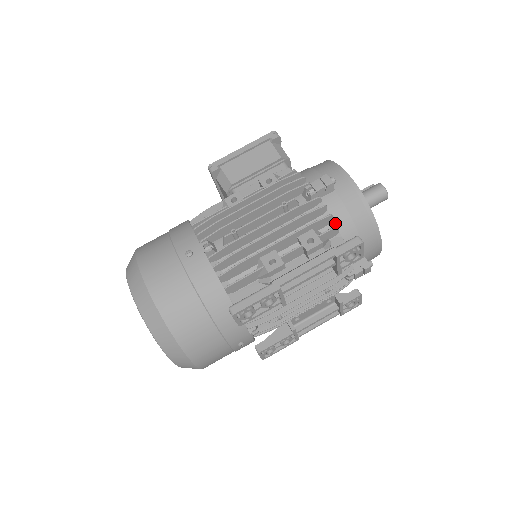
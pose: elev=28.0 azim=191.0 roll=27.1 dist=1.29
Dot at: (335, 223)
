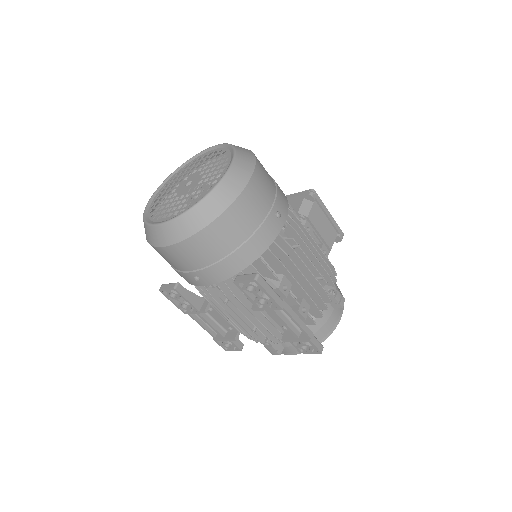
Dot at: (314, 320)
